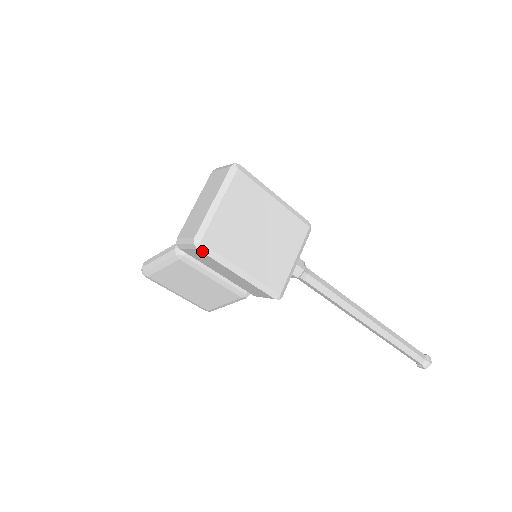
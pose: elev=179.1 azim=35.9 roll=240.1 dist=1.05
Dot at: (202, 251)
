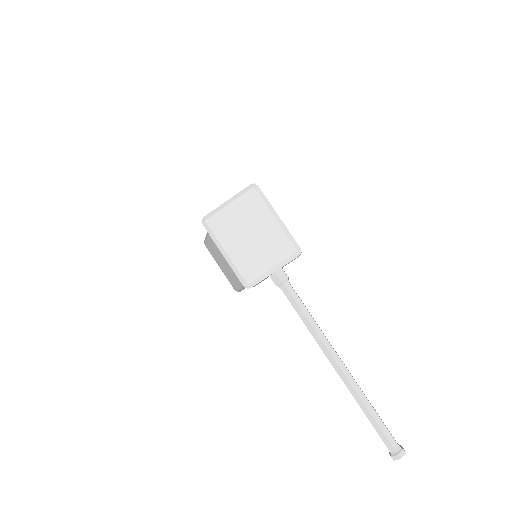
Dot at: (205, 227)
